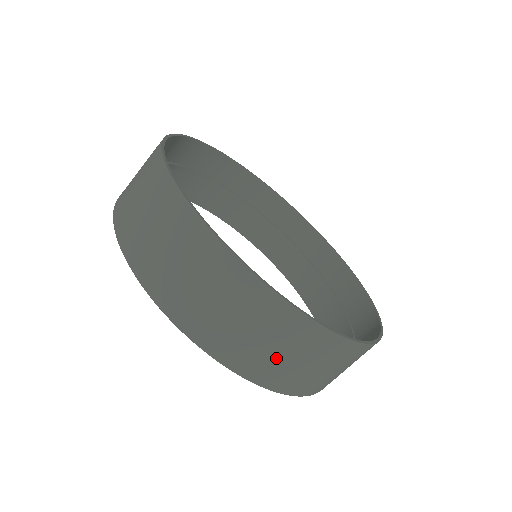
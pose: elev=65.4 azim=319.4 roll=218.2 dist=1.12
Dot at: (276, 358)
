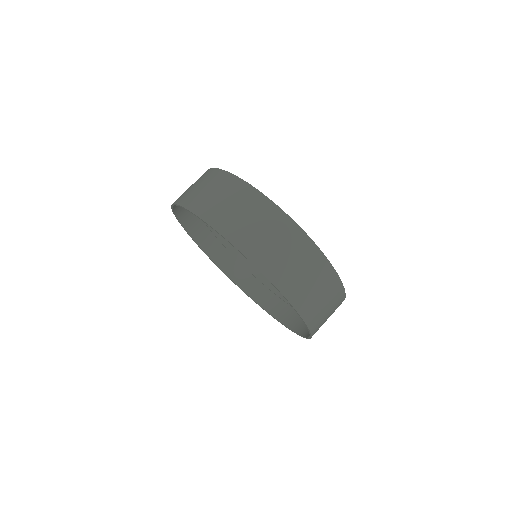
Dot at: (320, 306)
